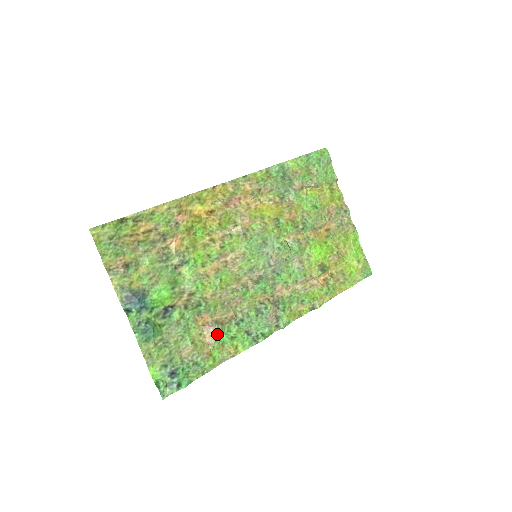
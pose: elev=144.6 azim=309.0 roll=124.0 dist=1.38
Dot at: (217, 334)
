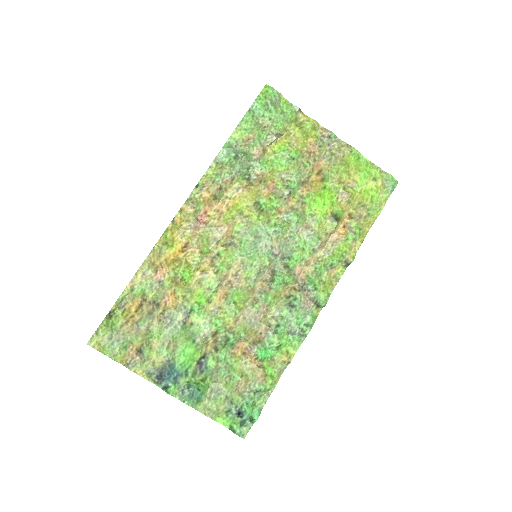
Dot at: (260, 354)
